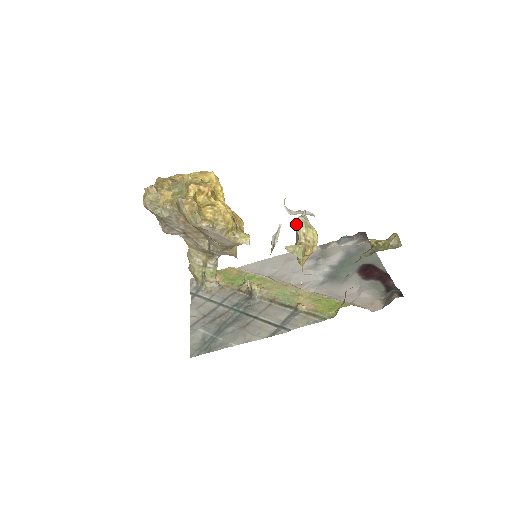
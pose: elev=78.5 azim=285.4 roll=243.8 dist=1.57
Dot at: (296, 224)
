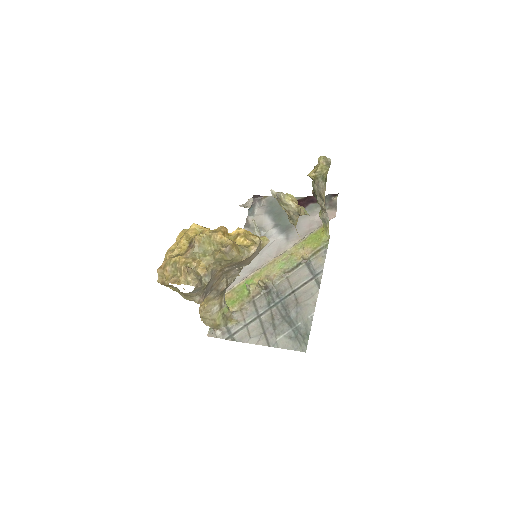
Dot at: (283, 199)
